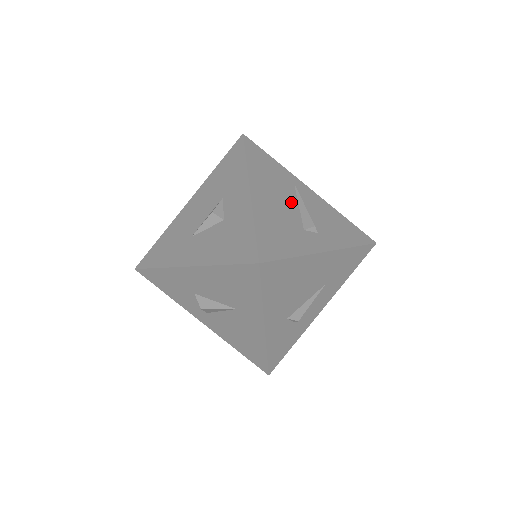
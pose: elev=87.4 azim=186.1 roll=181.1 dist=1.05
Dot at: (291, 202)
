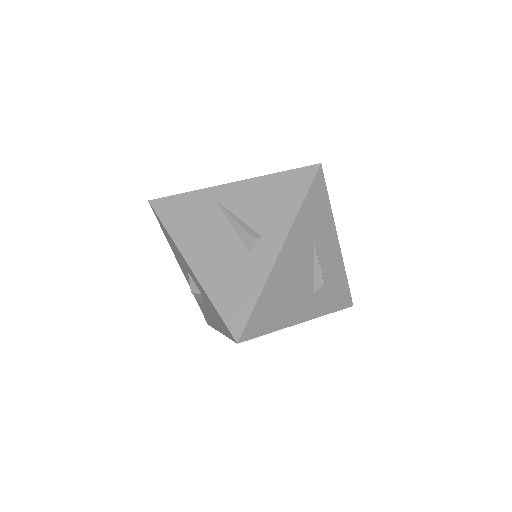
Dot at: (224, 231)
